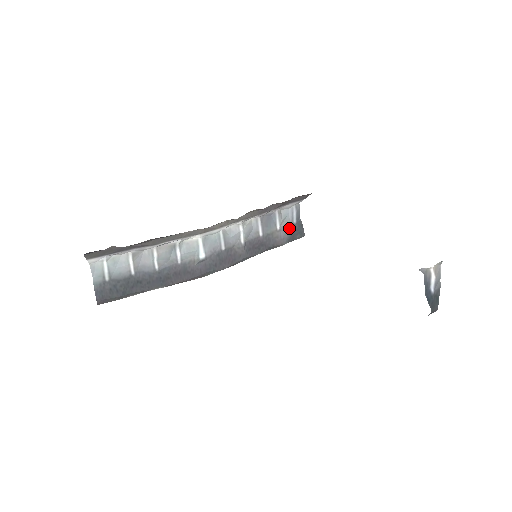
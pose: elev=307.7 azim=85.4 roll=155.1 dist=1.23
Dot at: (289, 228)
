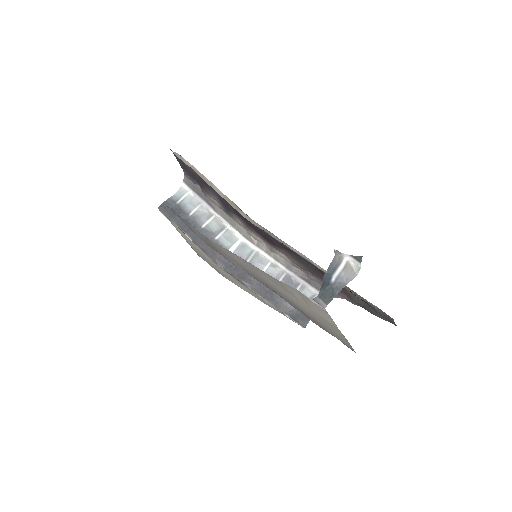
Dot at: occluded
